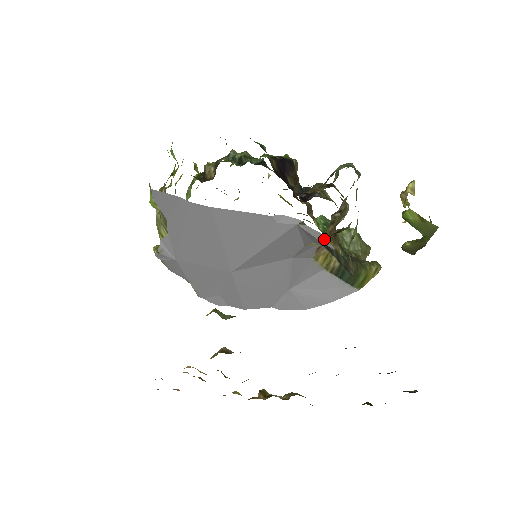
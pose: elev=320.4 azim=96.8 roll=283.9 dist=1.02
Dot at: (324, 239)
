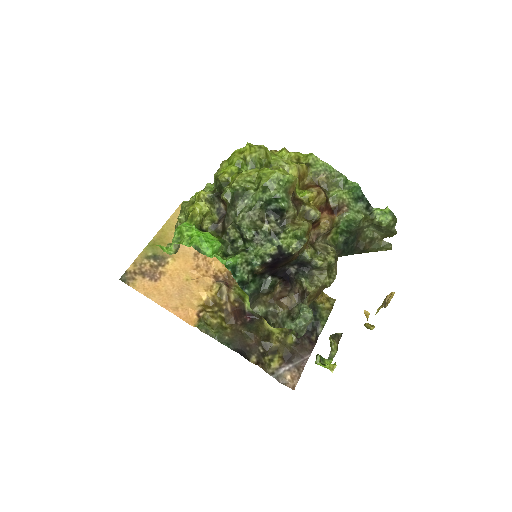
Dot at: occluded
